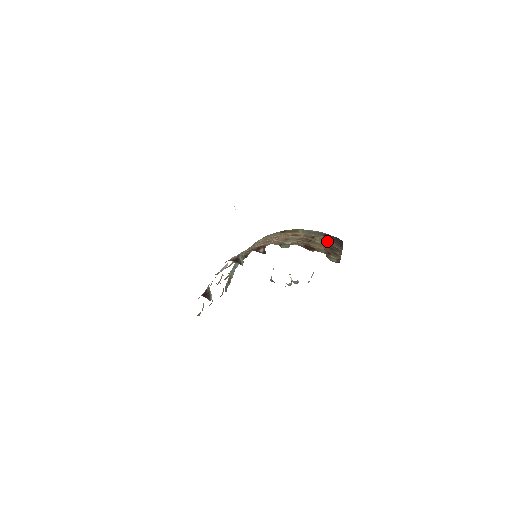
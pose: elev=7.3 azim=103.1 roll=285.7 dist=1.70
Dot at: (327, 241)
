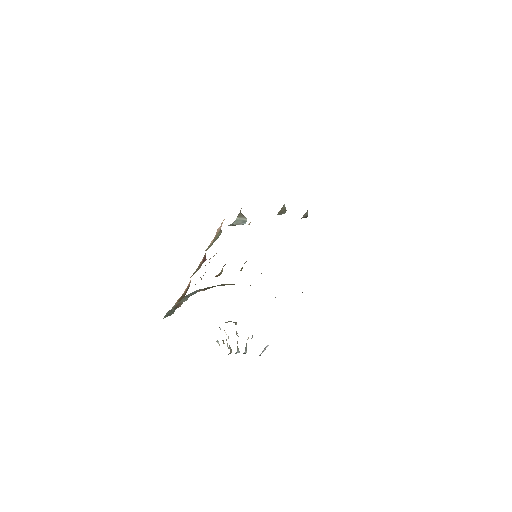
Dot at: occluded
